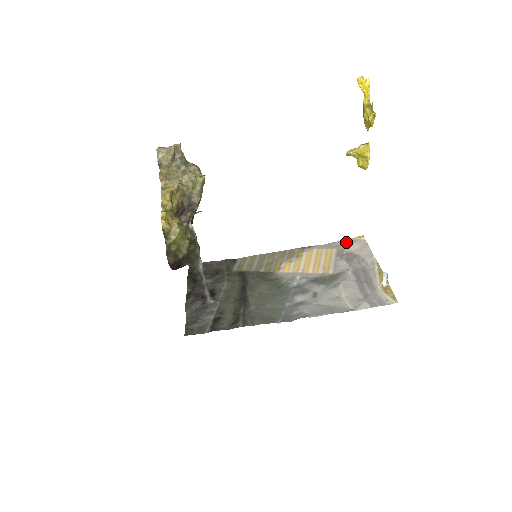
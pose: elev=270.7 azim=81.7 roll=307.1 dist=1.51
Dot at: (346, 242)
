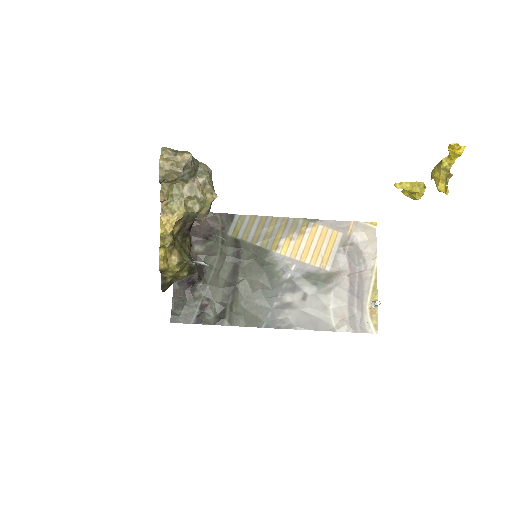
Dot at: (355, 226)
